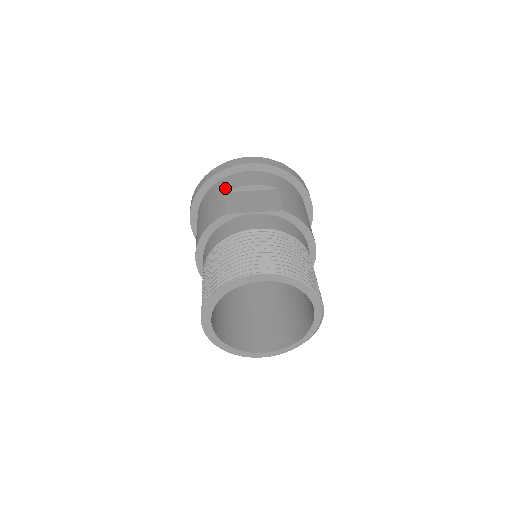
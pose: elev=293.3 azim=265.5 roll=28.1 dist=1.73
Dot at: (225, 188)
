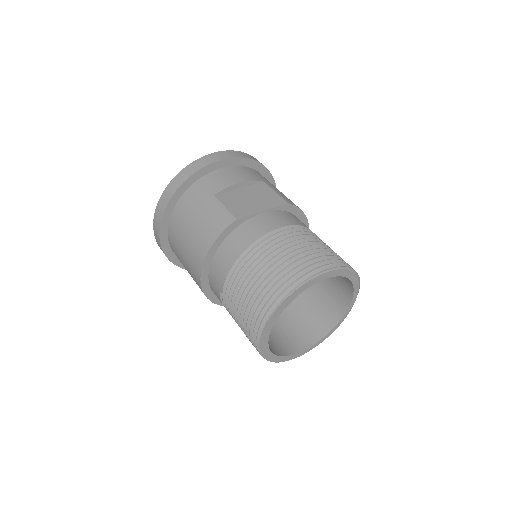
Dot at: (211, 190)
